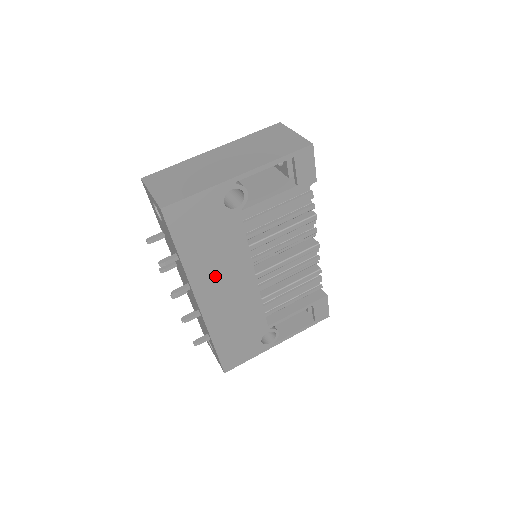
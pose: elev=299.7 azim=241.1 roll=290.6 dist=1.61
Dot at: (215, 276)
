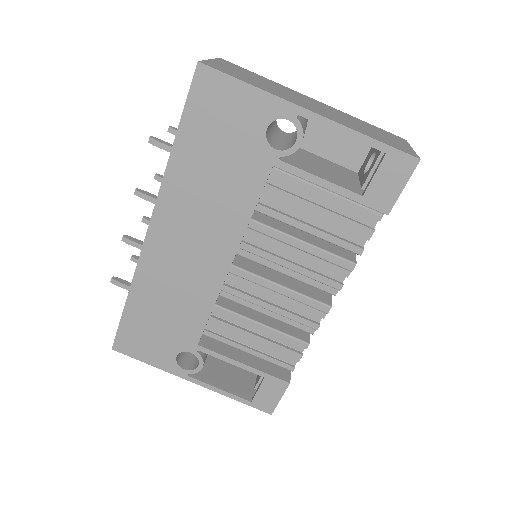
Dot at: (191, 212)
